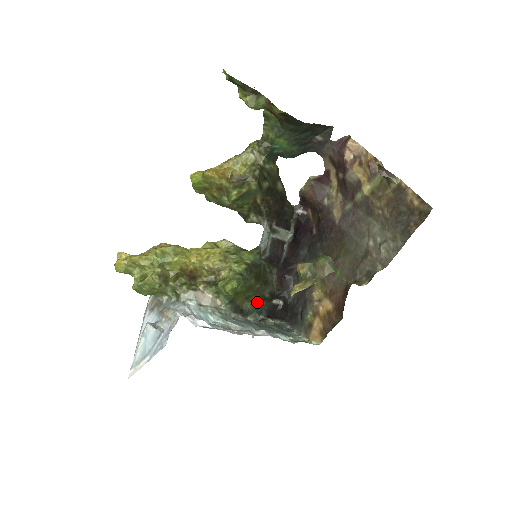
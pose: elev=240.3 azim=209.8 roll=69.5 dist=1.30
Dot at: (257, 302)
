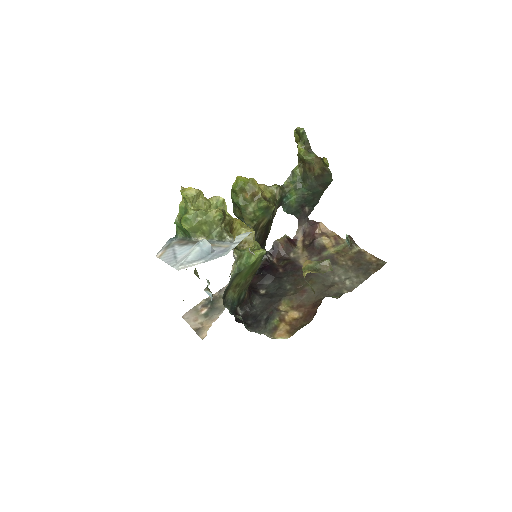
Dot at: (235, 297)
